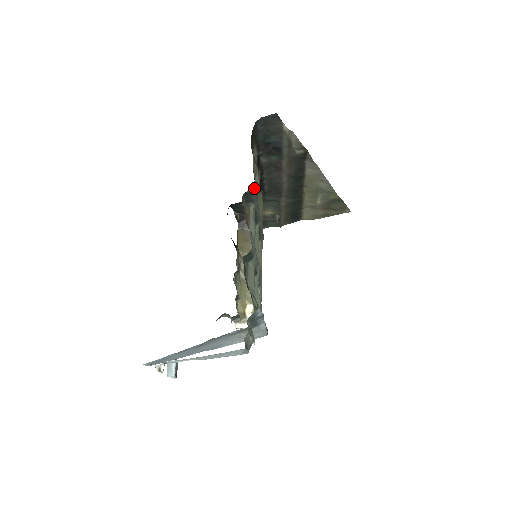
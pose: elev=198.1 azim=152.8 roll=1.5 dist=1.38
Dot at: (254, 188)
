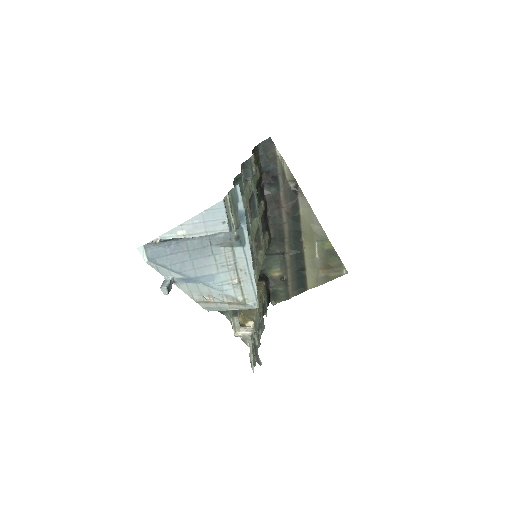
Dot at: (250, 164)
